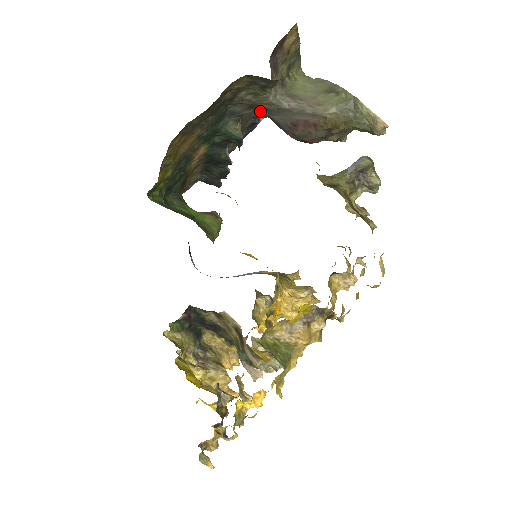
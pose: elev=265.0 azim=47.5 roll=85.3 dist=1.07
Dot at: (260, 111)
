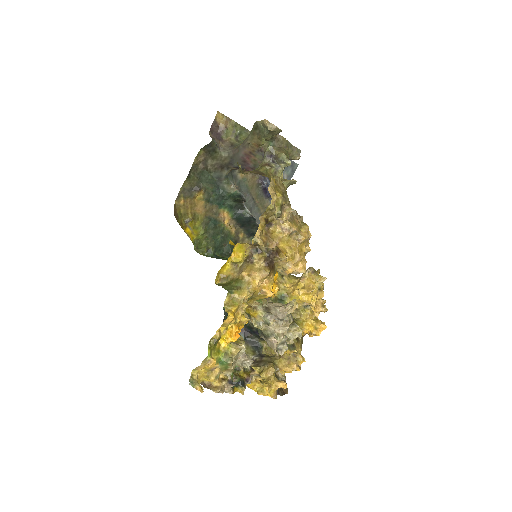
Dot at: (229, 168)
